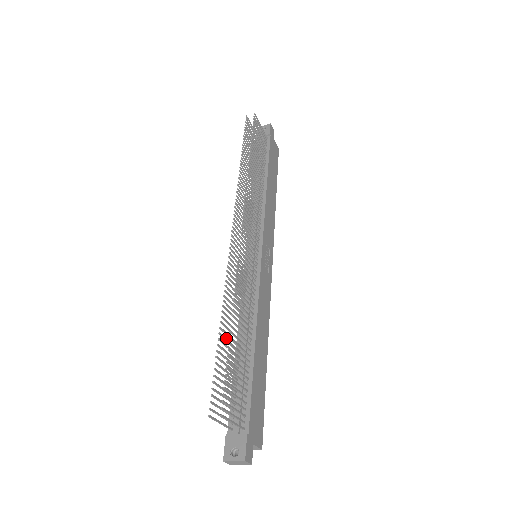
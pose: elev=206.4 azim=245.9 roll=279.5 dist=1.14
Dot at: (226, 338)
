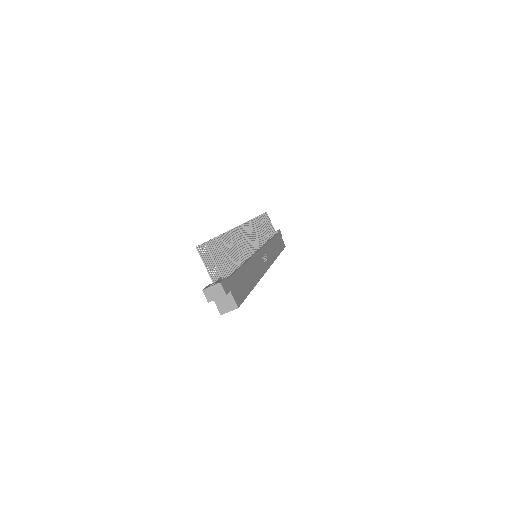
Dot at: occluded
